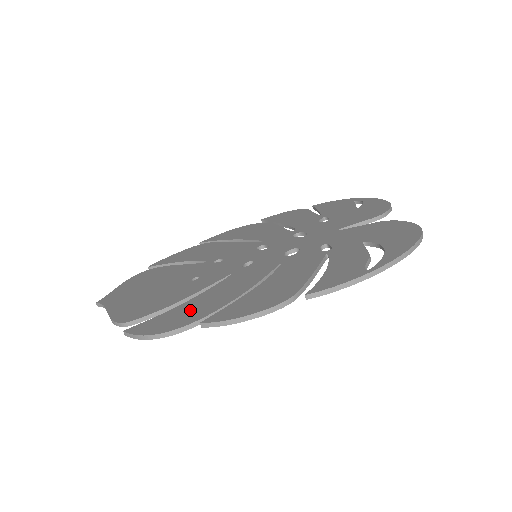
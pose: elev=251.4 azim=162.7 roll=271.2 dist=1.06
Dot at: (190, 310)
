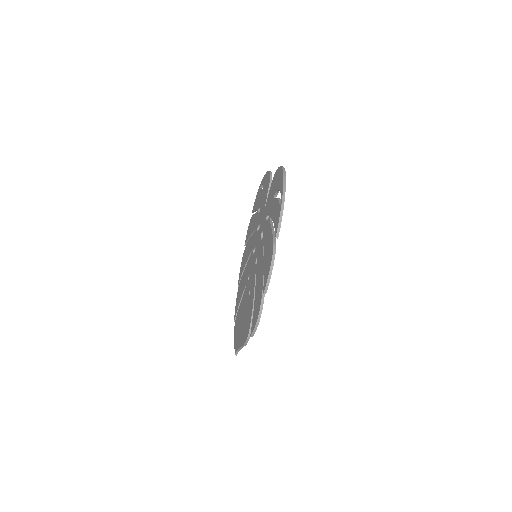
Dot at: (258, 298)
